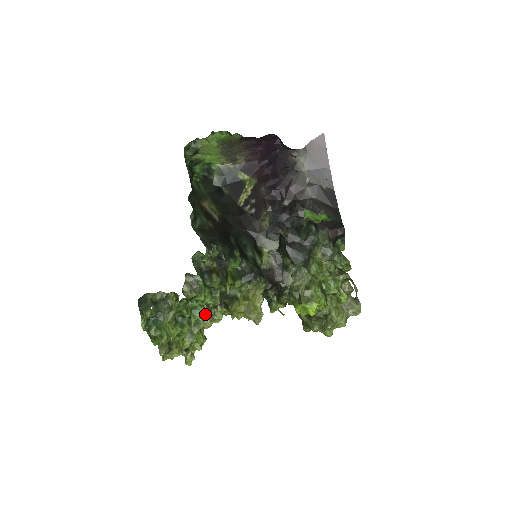
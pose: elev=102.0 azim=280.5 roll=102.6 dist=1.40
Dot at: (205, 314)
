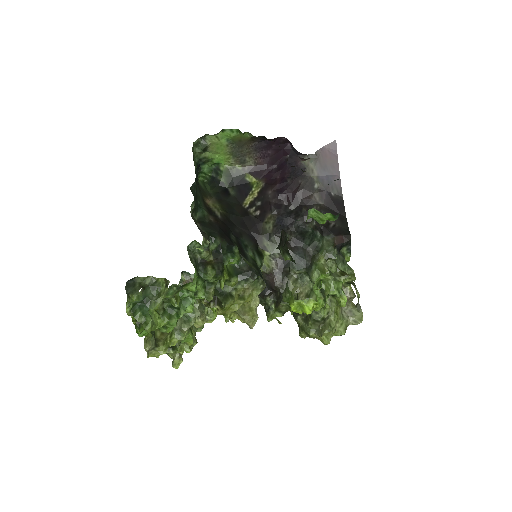
Dot at: (197, 312)
